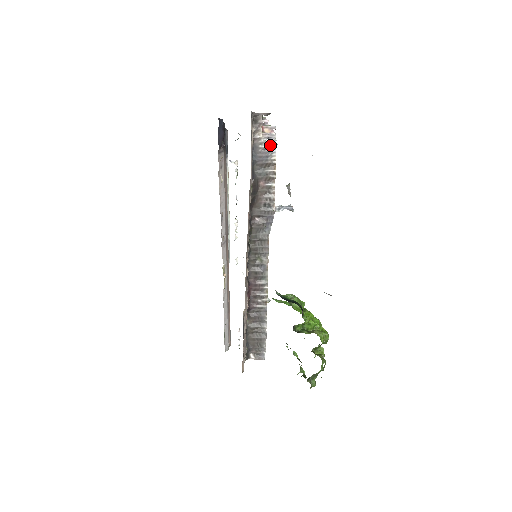
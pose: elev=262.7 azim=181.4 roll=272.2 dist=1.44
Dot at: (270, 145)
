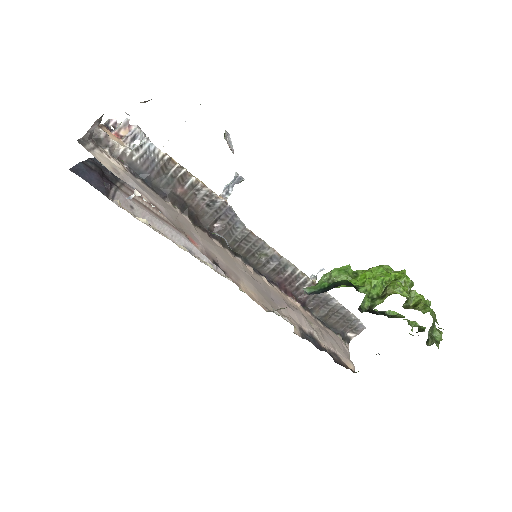
Dot at: (141, 147)
